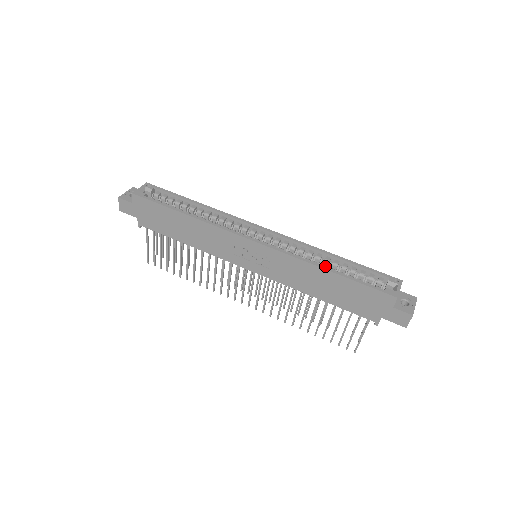
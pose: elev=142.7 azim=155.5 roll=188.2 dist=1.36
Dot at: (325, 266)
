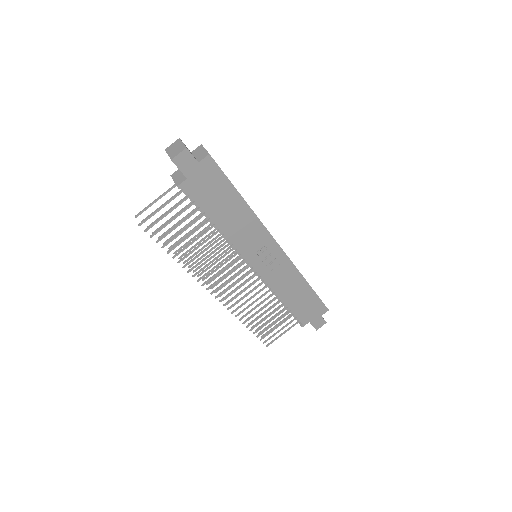
Dot at: occluded
